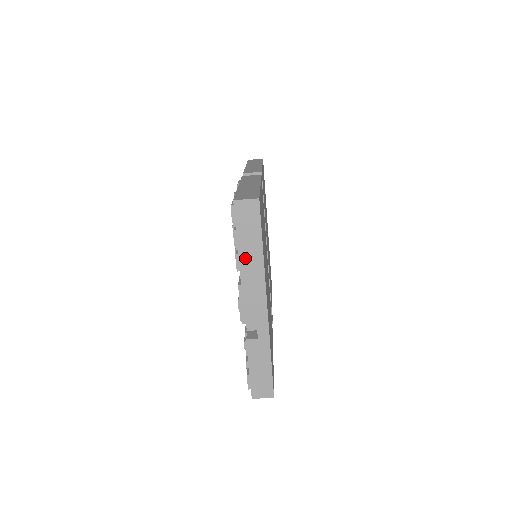
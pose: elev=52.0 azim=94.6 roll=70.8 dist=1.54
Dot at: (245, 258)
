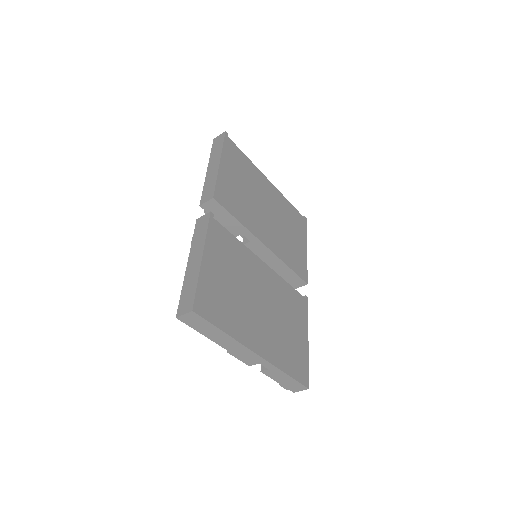
Dot at: (217, 340)
